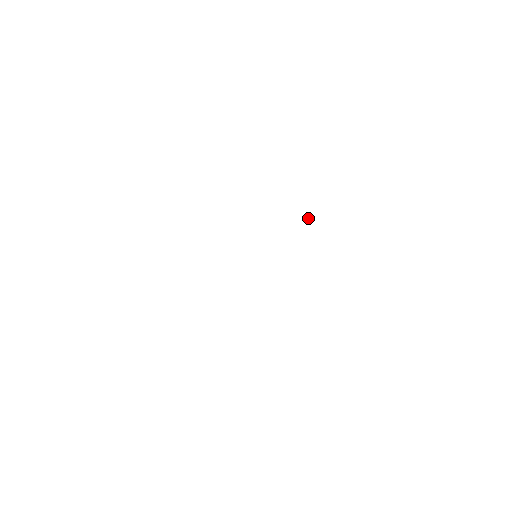
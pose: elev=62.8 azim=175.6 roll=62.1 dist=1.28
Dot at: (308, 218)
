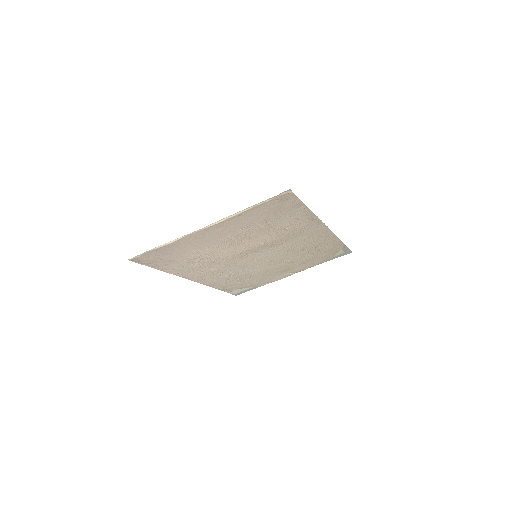
Dot at: (292, 274)
